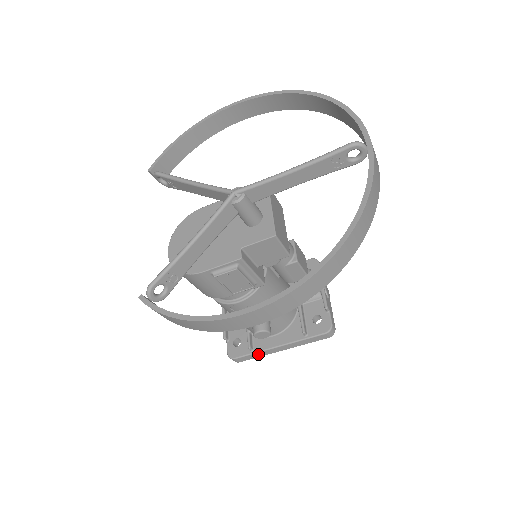
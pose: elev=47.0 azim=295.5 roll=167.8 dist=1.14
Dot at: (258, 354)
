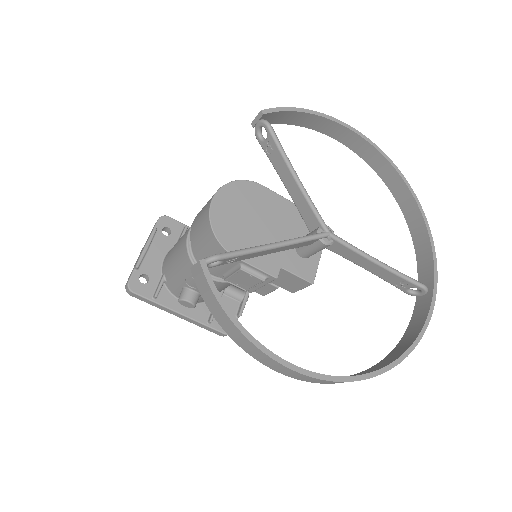
Dot at: (156, 304)
